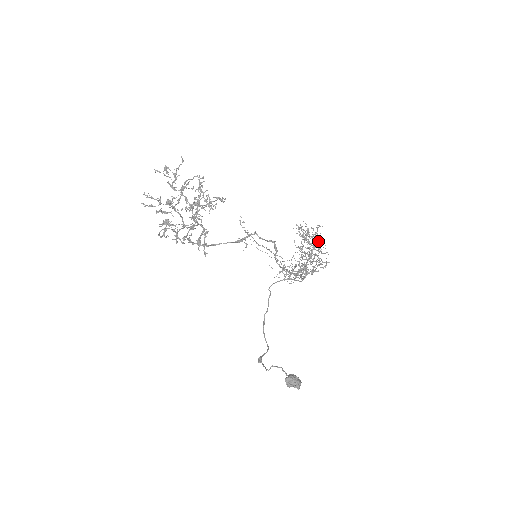
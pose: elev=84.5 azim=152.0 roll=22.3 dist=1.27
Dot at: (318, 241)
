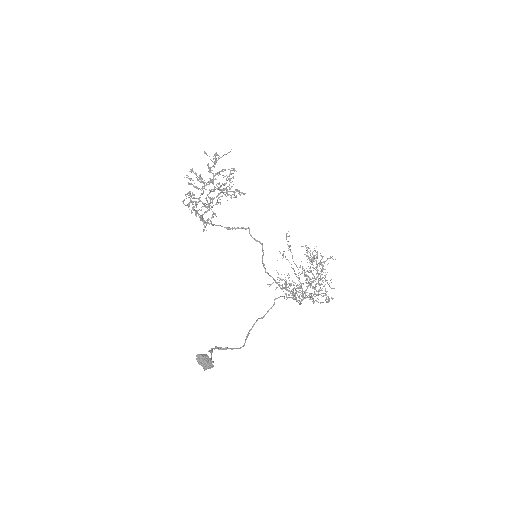
Dot at: occluded
